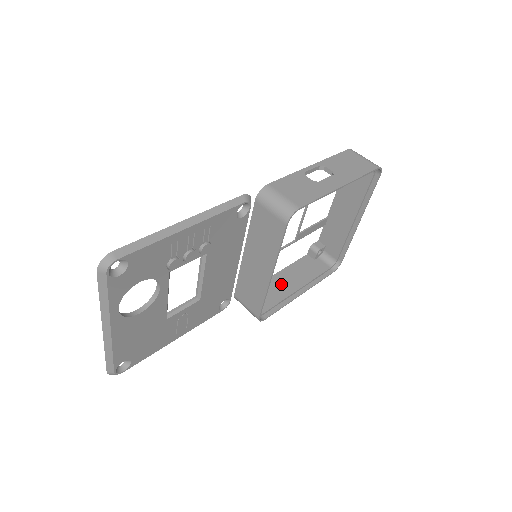
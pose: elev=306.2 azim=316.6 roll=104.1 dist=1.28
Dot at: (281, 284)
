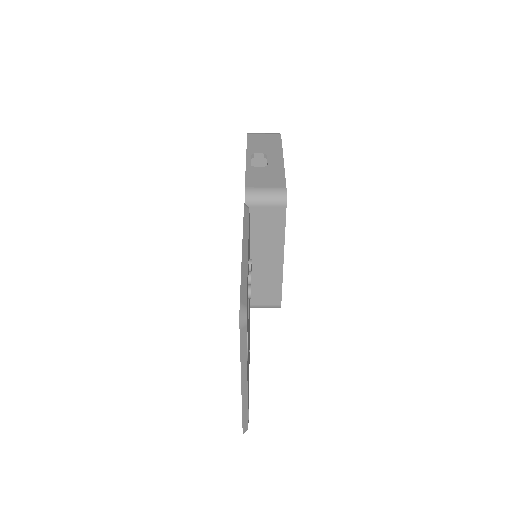
Dot at: occluded
